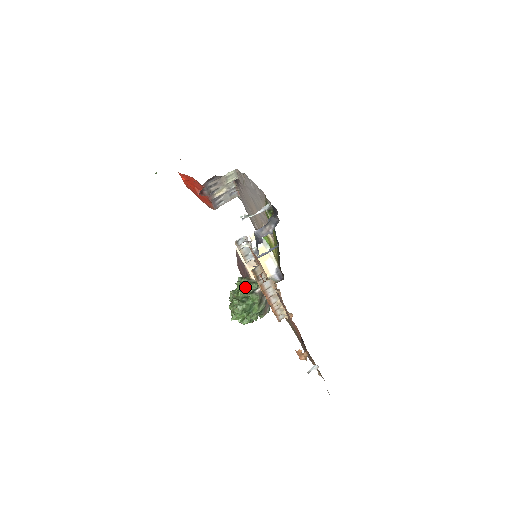
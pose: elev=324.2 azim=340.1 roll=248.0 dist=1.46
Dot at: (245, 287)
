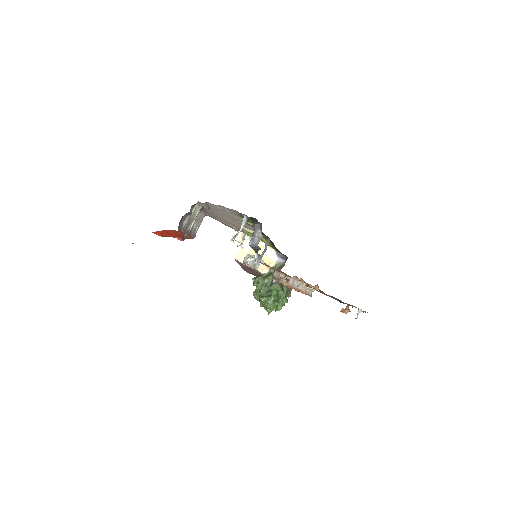
Dot at: (263, 284)
